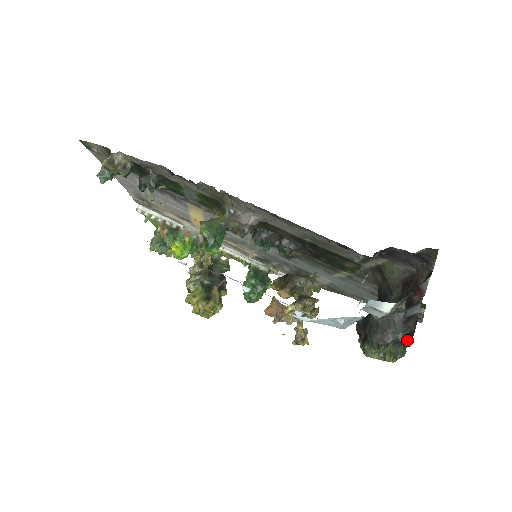
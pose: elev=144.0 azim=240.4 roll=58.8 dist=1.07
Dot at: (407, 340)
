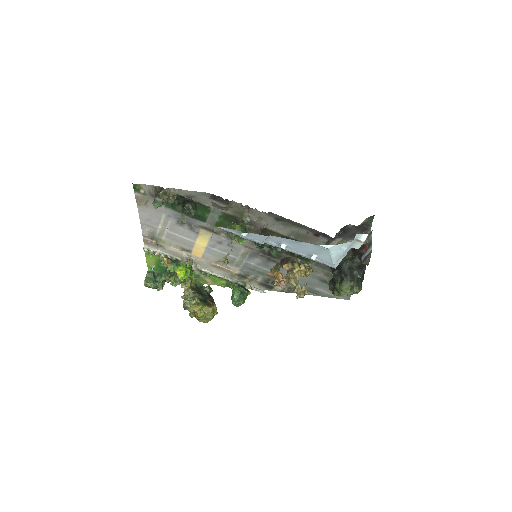
Dot at: (361, 280)
